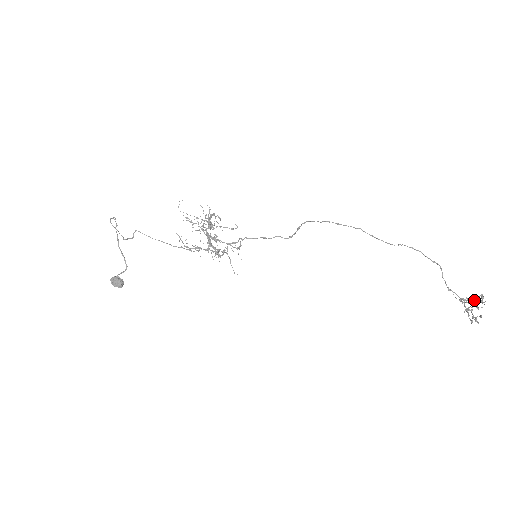
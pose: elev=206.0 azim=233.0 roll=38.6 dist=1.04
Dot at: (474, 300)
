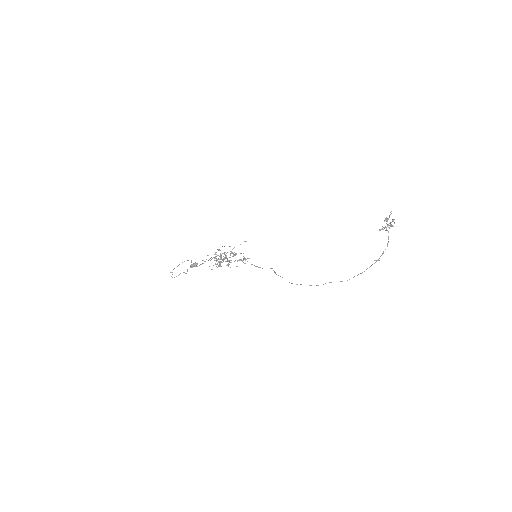
Dot at: occluded
